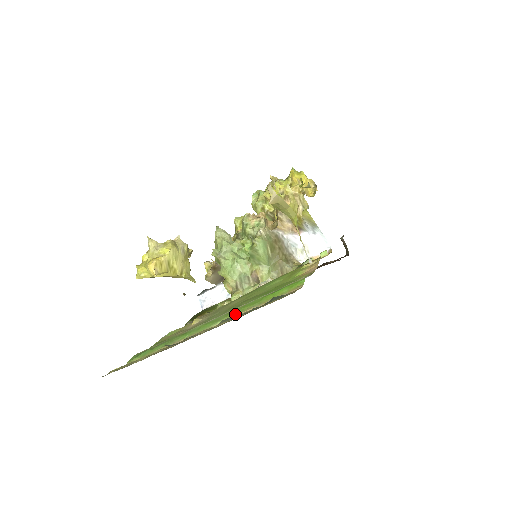
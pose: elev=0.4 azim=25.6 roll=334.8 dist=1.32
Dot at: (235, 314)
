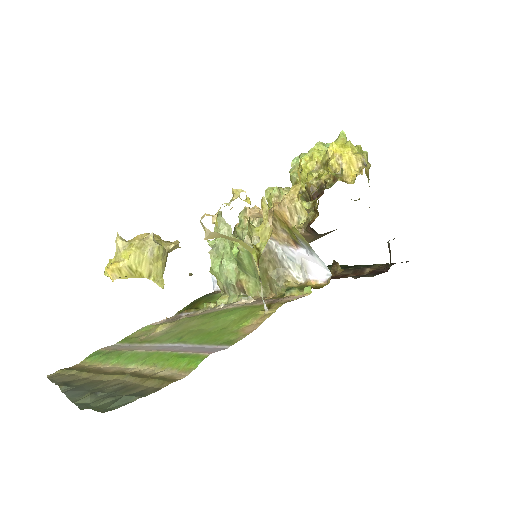
Dot at: (144, 365)
